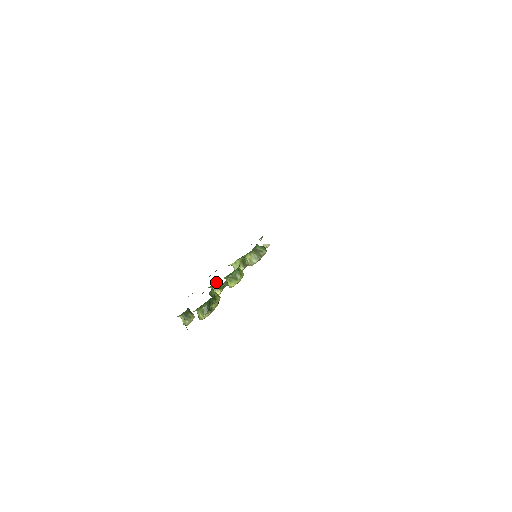
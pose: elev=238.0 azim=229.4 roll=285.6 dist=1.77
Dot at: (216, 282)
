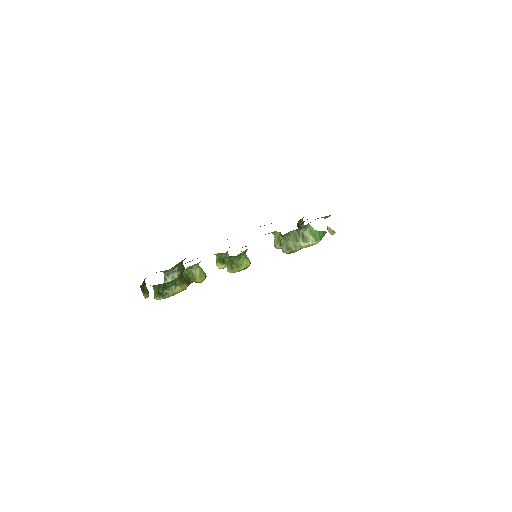
Dot at: (219, 253)
